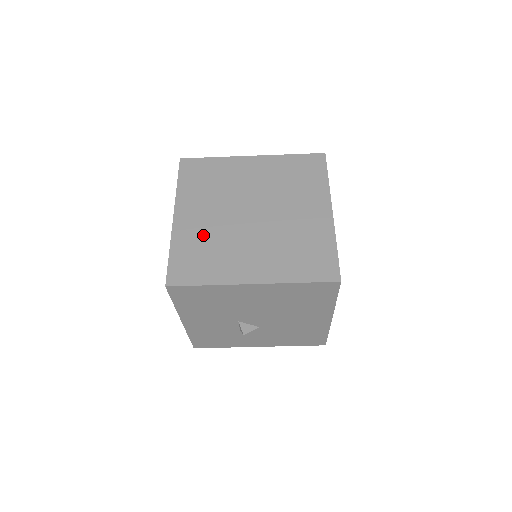
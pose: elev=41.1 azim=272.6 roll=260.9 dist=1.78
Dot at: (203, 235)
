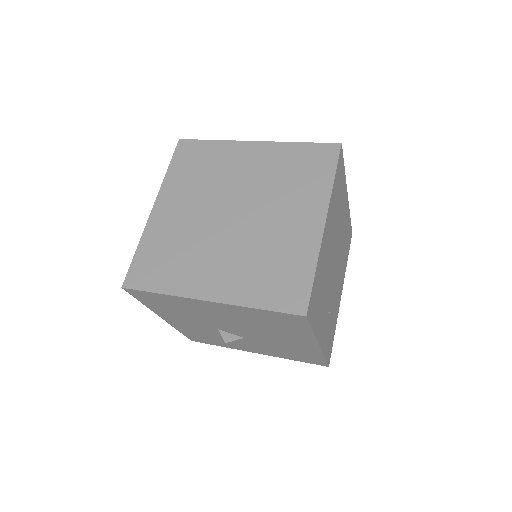
Dot at: (175, 234)
